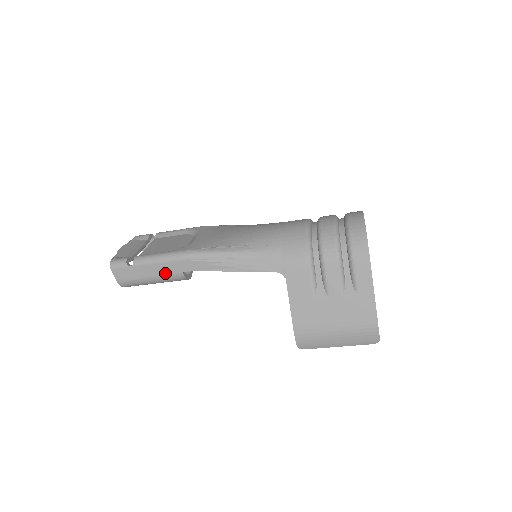
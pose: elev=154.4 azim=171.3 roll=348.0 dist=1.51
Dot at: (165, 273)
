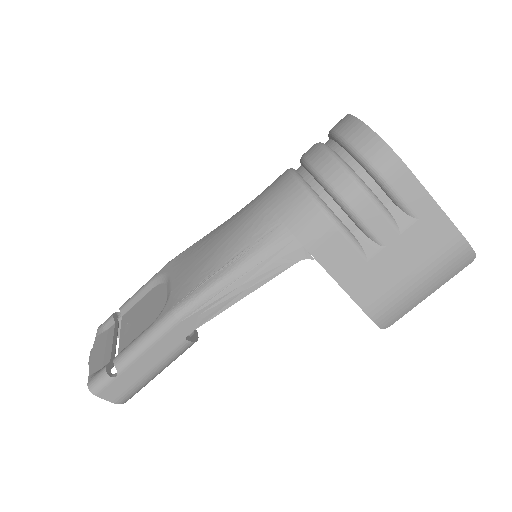
Dot at: (164, 354)
